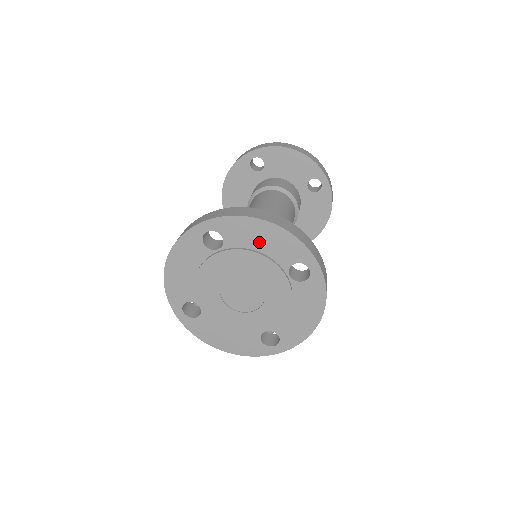
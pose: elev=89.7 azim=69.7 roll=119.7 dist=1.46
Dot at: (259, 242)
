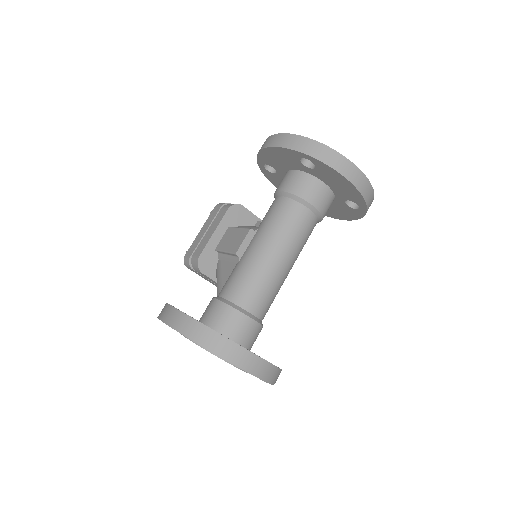
Dot at: occluded
